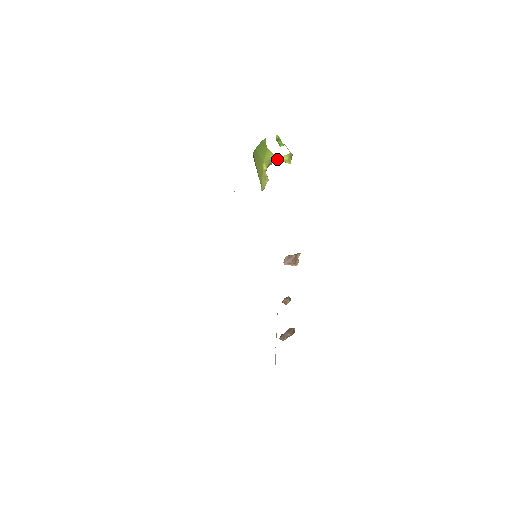
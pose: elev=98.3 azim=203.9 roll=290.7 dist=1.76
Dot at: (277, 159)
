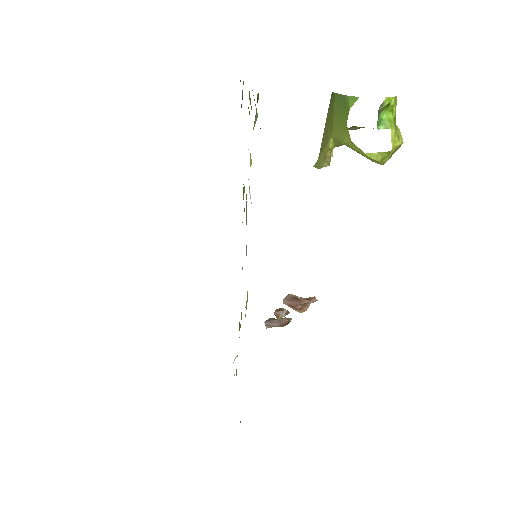
Dot at: (357, 150)
